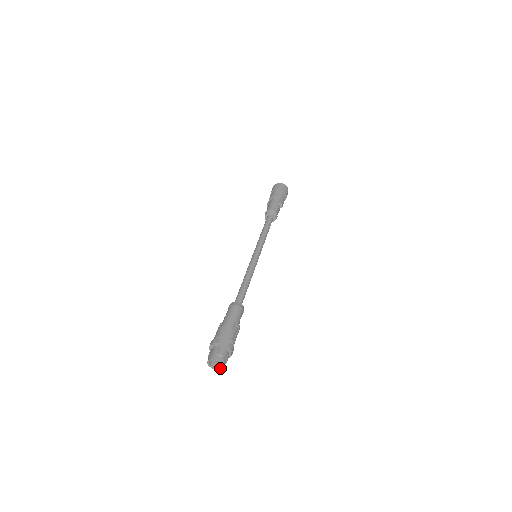
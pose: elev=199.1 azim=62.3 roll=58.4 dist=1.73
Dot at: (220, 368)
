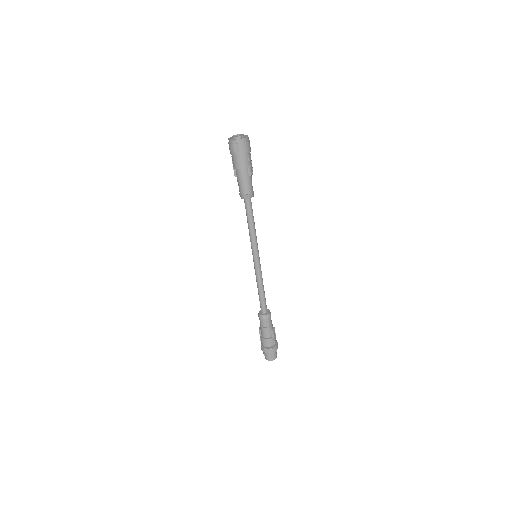
Dot at: occluded
